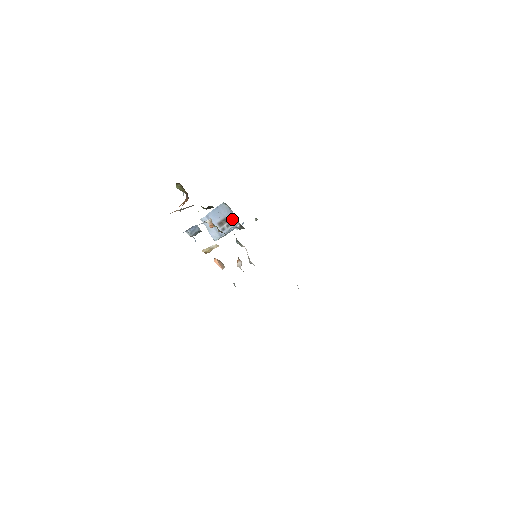
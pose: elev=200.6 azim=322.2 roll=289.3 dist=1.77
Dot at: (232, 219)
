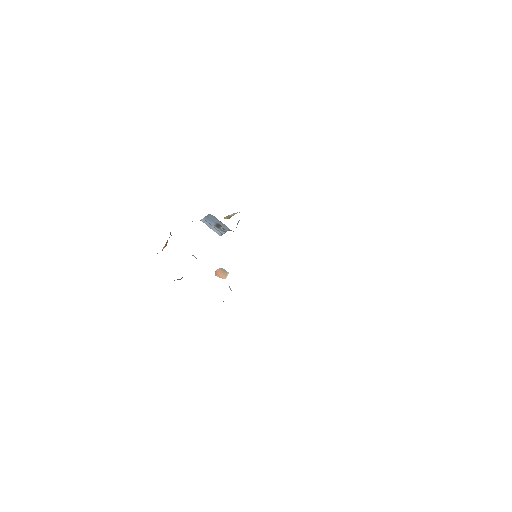
Dot at: (224, 226)
